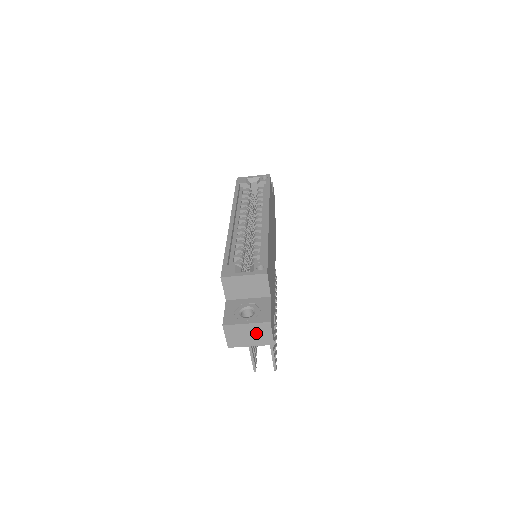
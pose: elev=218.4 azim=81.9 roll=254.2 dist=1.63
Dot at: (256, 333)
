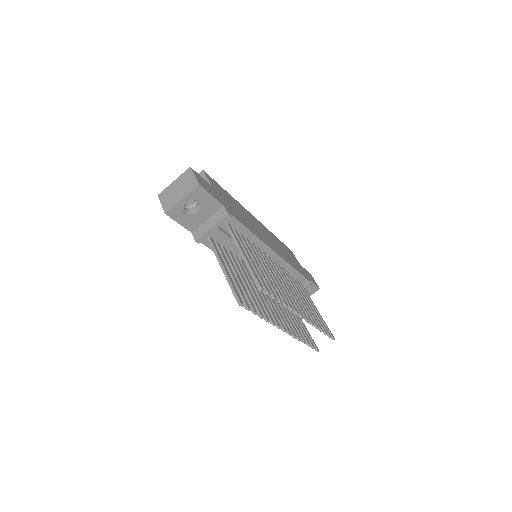
Dot at: (183, 184)
